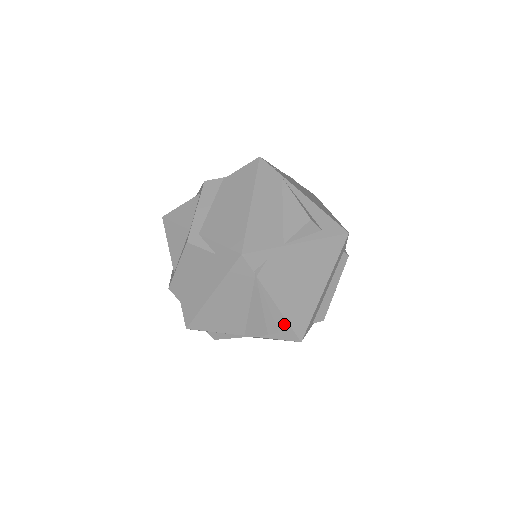
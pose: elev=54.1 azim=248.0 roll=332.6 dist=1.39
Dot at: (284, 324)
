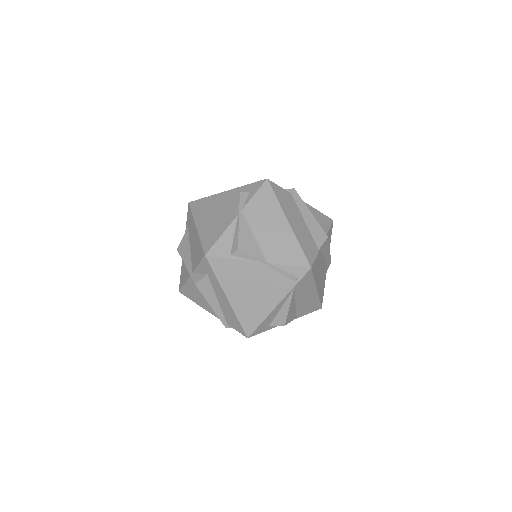
Dot at: (246, 188)
